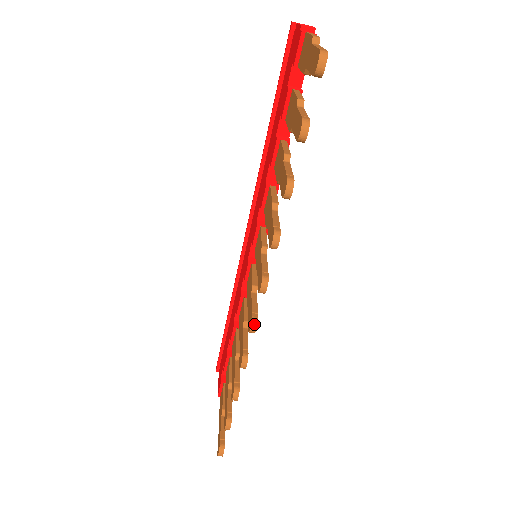
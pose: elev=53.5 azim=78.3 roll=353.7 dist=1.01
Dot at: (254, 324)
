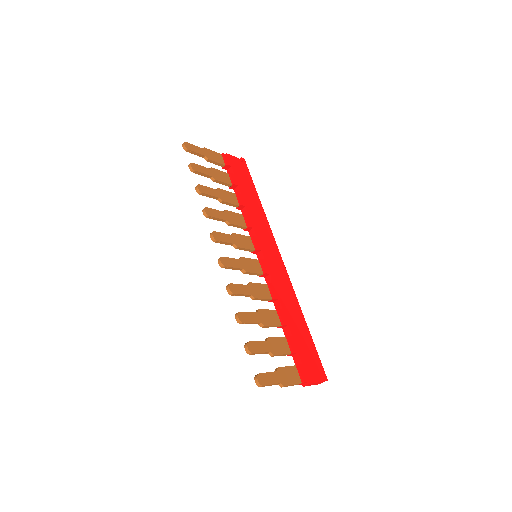
Dot at: (219, 259)
